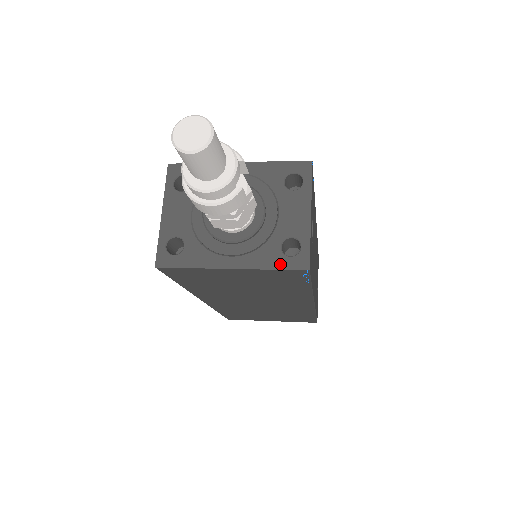
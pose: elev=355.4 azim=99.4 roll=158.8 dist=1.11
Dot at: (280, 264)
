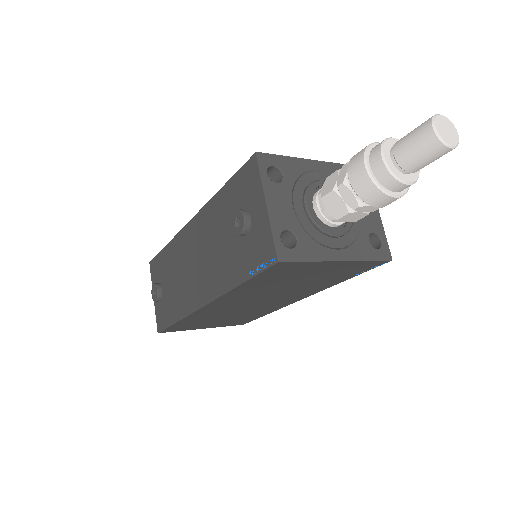
Dot at: (373, 256)
